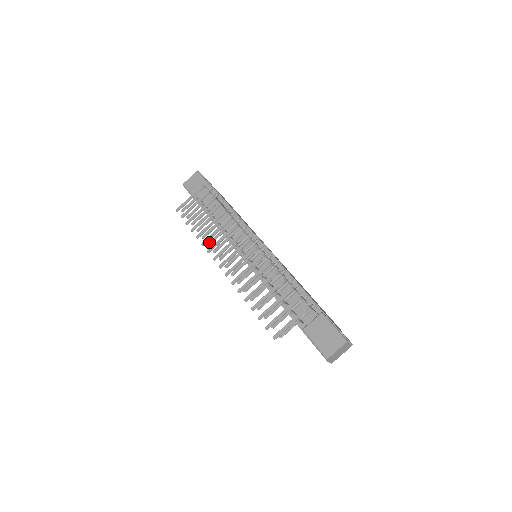
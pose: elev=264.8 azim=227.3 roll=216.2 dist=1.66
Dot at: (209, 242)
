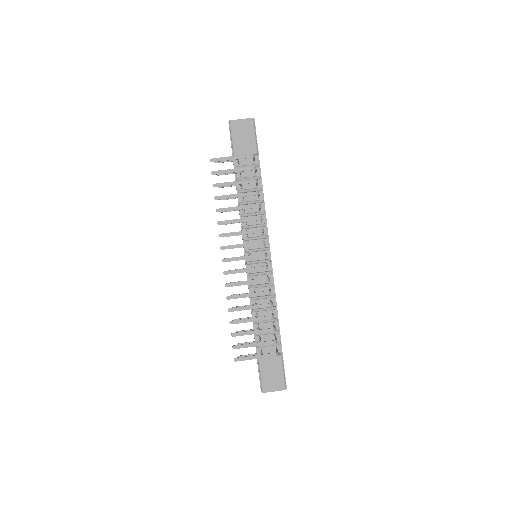
Dot at: occluded
